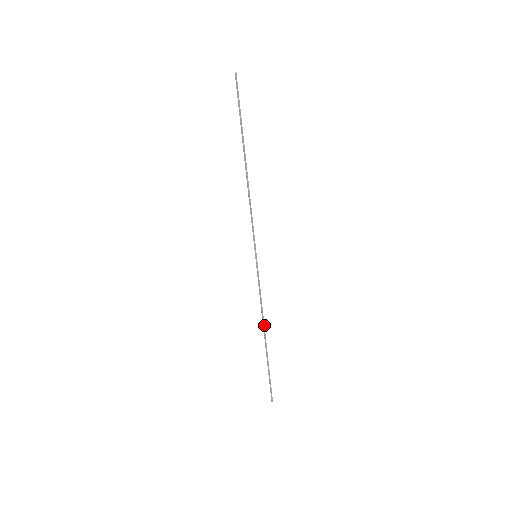
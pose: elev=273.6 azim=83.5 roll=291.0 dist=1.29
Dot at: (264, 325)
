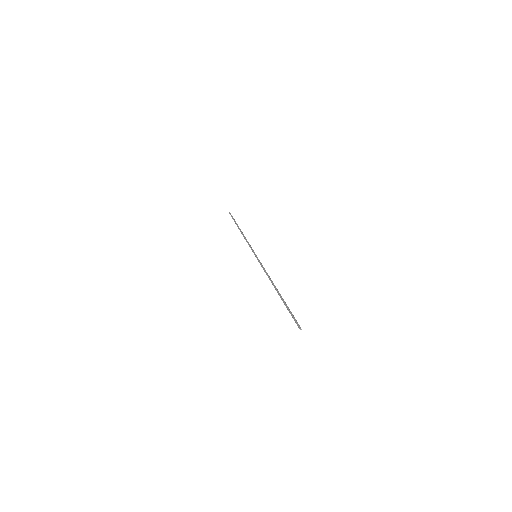
Dot at: occluded
